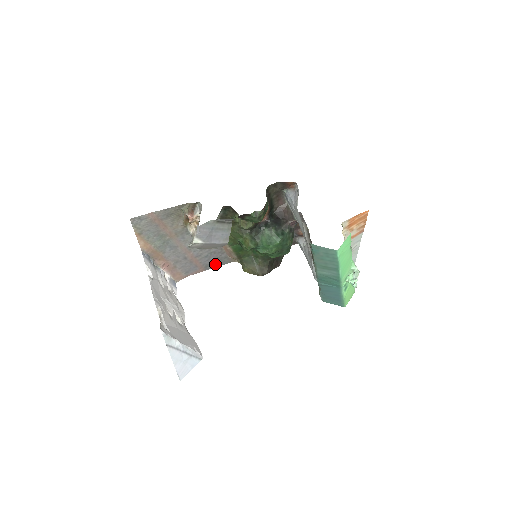
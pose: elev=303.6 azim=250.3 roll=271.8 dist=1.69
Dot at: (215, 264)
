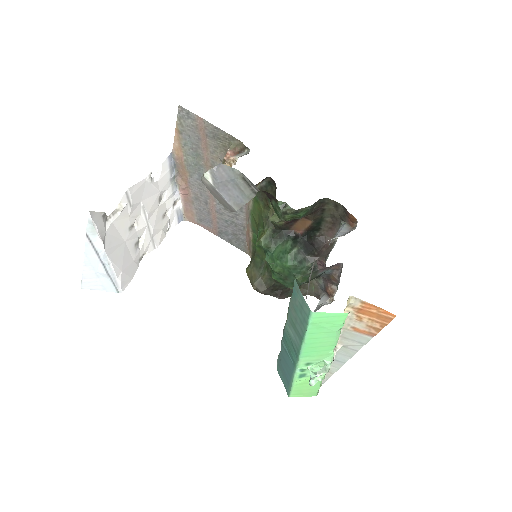
Dot at: (230, 239)
